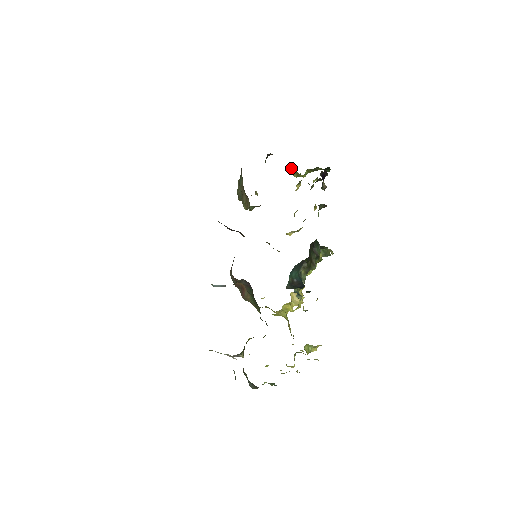
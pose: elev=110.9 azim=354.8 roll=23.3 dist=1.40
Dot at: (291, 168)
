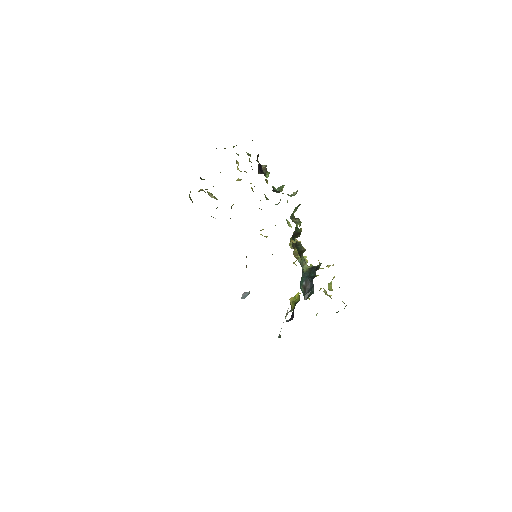
Dot at: occluded
